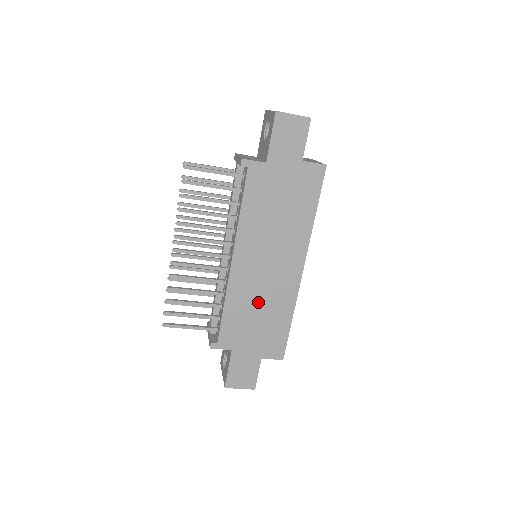
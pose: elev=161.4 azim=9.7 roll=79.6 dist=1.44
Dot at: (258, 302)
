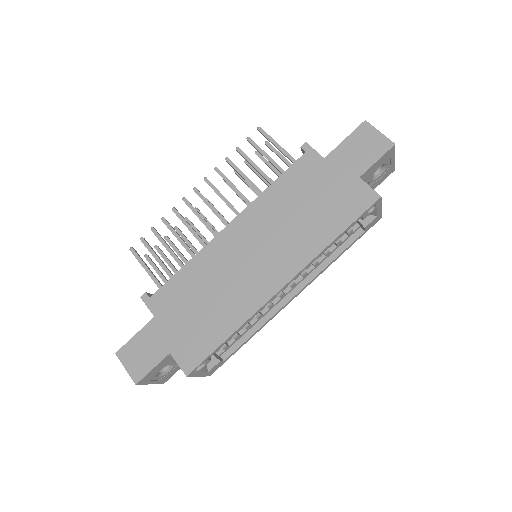
Dot at: (216, 286)
